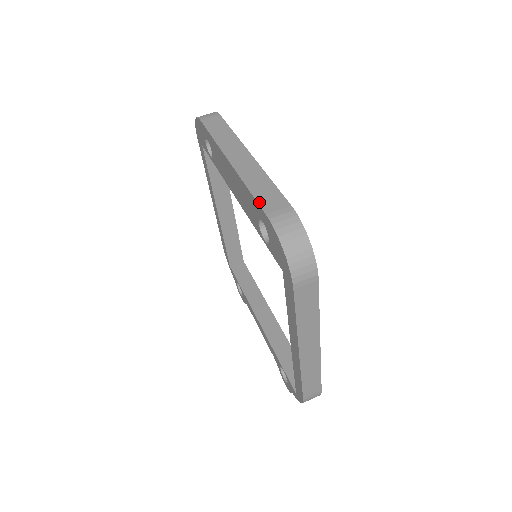
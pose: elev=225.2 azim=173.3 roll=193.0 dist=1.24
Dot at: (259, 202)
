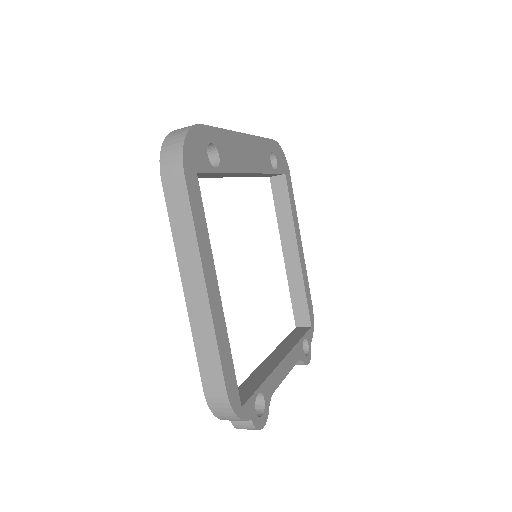
Dot at: occluded
